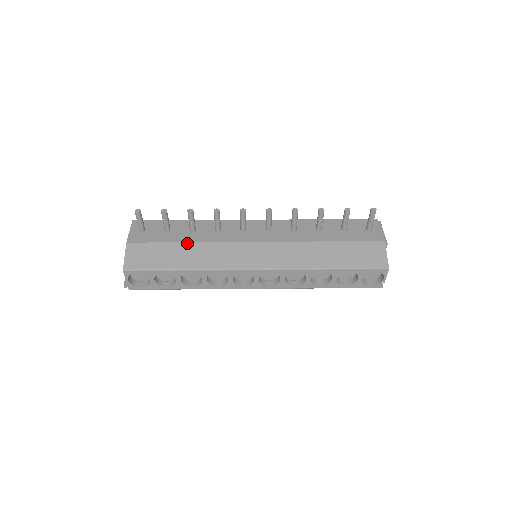
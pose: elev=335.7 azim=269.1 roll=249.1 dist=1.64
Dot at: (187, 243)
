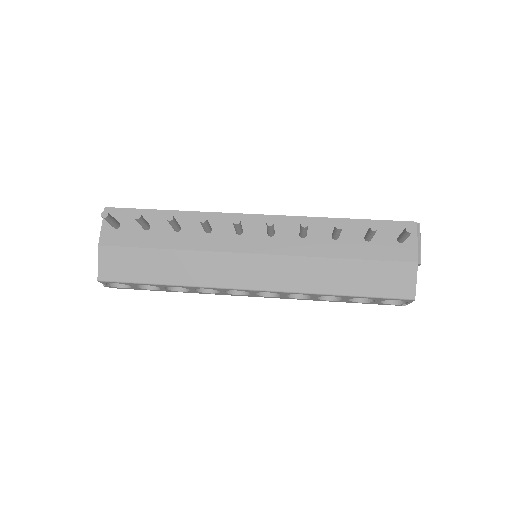
Dot at: (170, 250)
